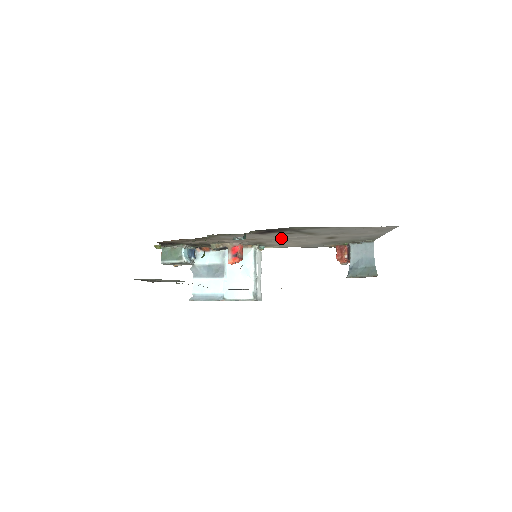
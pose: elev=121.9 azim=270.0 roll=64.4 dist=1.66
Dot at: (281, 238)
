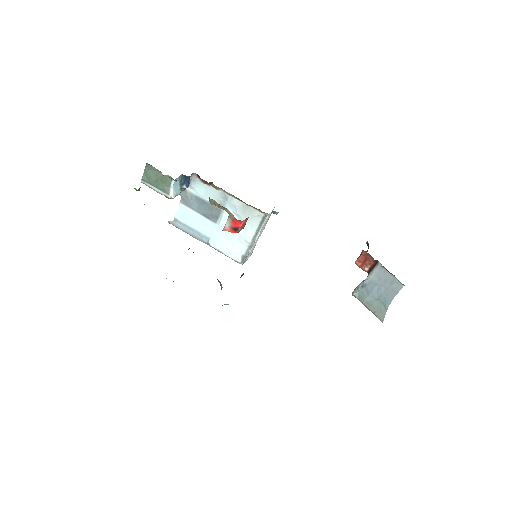
Dot at: occluded
